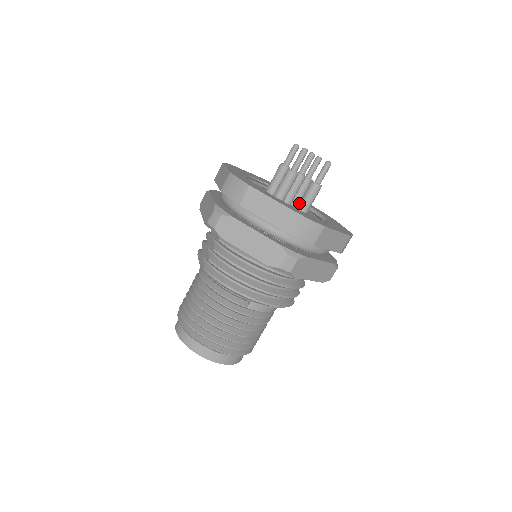
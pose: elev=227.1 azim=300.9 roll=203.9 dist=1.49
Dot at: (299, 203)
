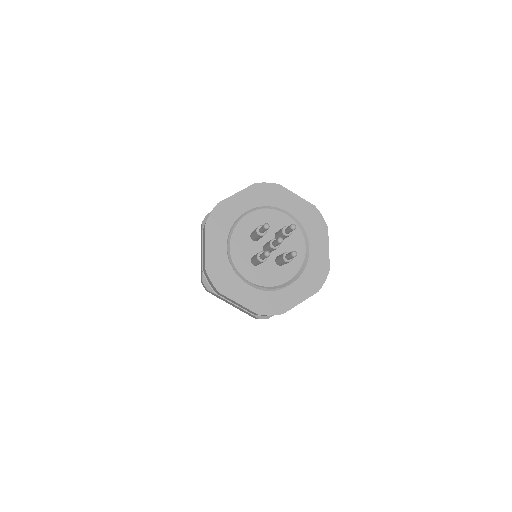
Dot at: (276, 259)
